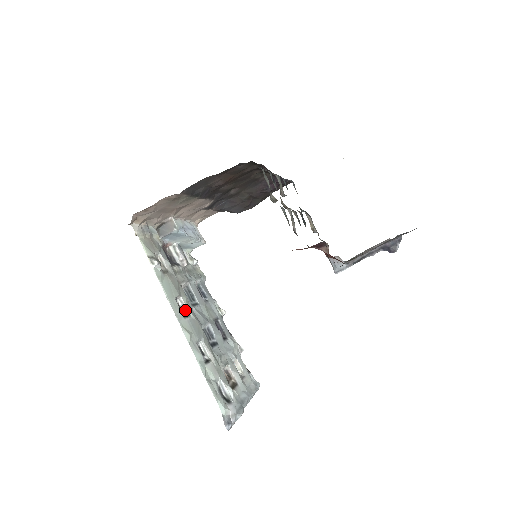
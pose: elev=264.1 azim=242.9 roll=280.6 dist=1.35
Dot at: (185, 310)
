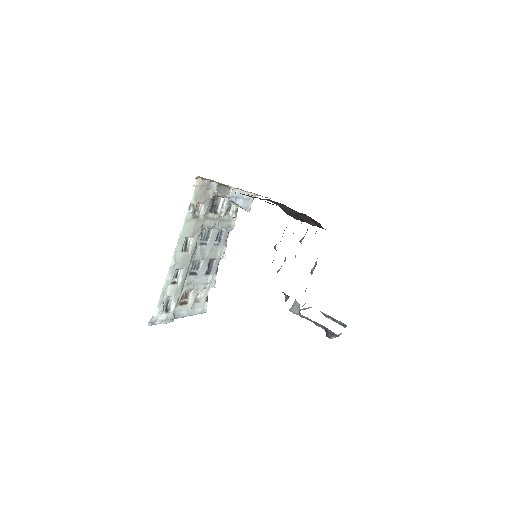
Dot at: (188, 246)
